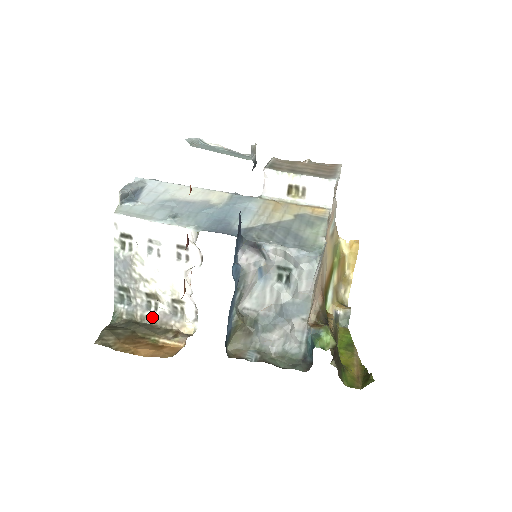
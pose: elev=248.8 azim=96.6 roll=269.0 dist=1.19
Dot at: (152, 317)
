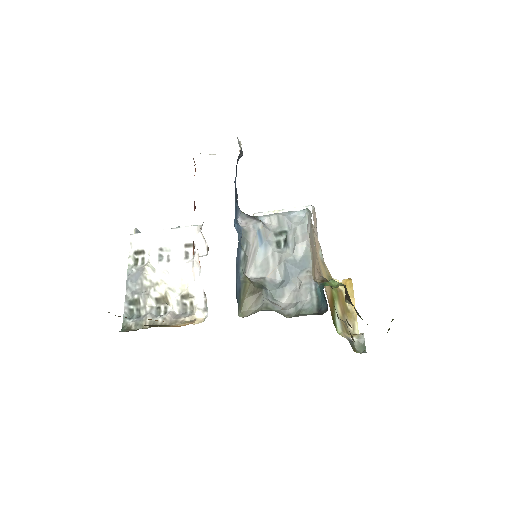
Dot at: (161, 319)
